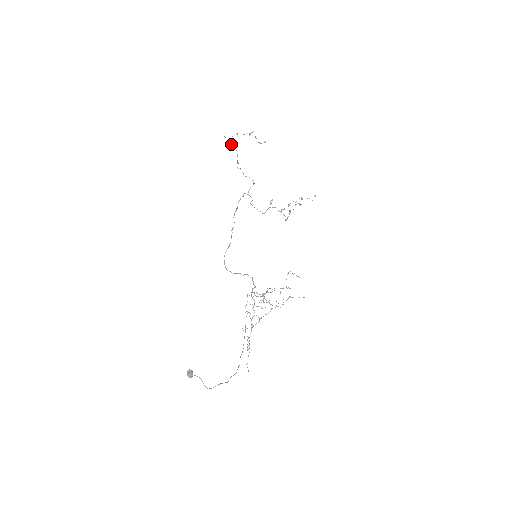
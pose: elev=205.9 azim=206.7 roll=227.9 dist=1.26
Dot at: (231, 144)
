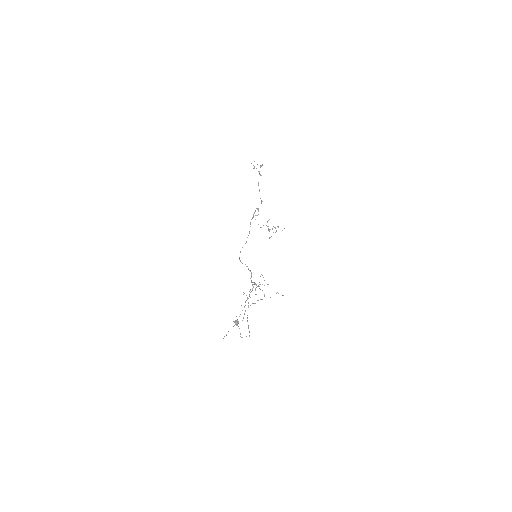
Dot at: occluded
